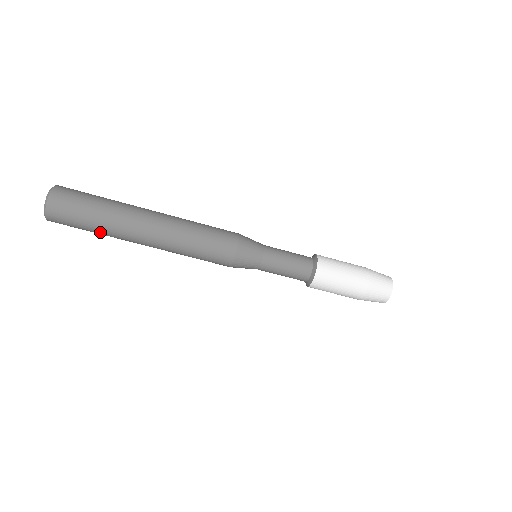
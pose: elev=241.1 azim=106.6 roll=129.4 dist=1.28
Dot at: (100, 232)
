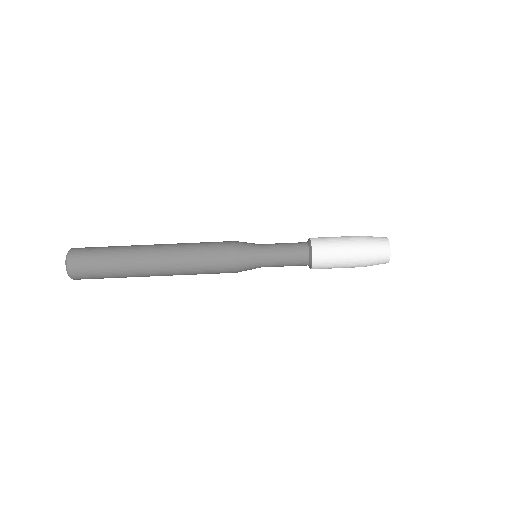
Dot at: (114, 268)
